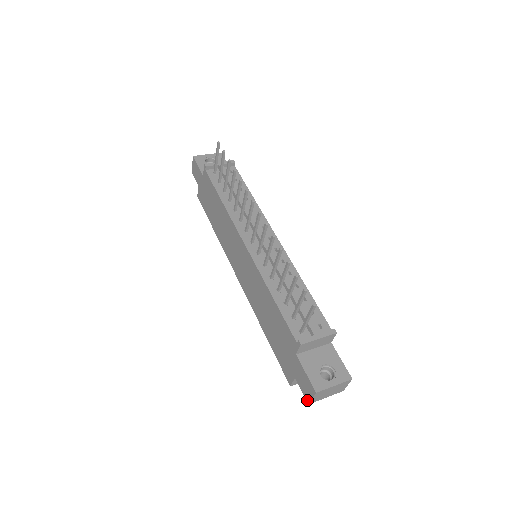
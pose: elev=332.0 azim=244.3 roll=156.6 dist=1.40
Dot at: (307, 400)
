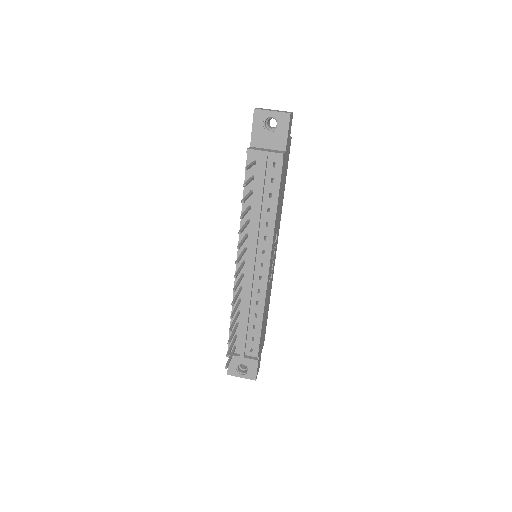
Dot at: occluded
